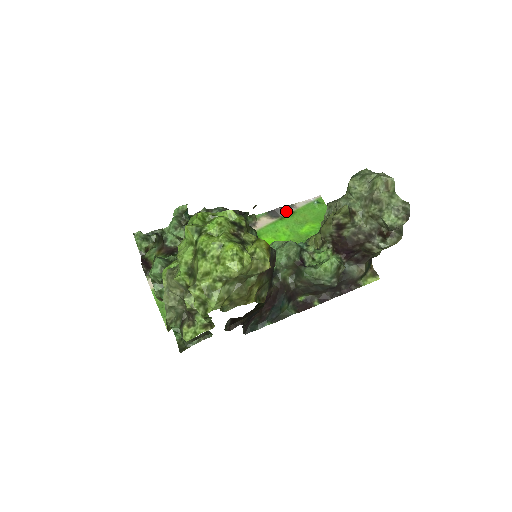
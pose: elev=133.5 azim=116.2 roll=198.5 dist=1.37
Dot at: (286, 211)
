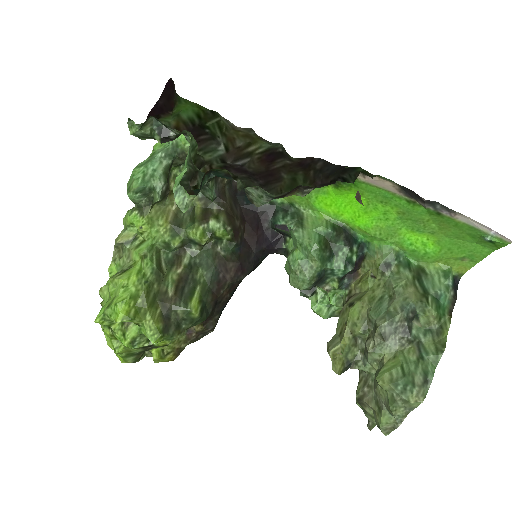
Dot at: (431, 206)
